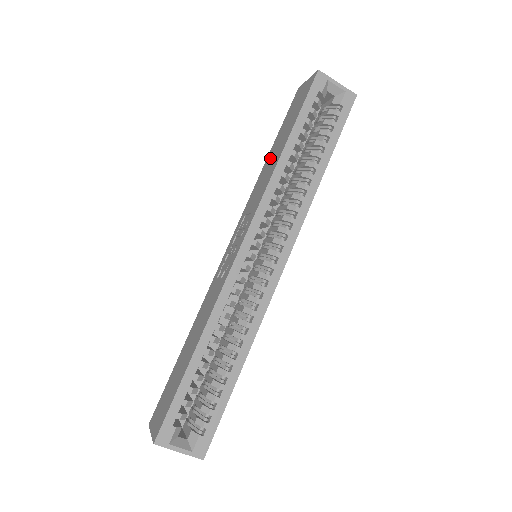
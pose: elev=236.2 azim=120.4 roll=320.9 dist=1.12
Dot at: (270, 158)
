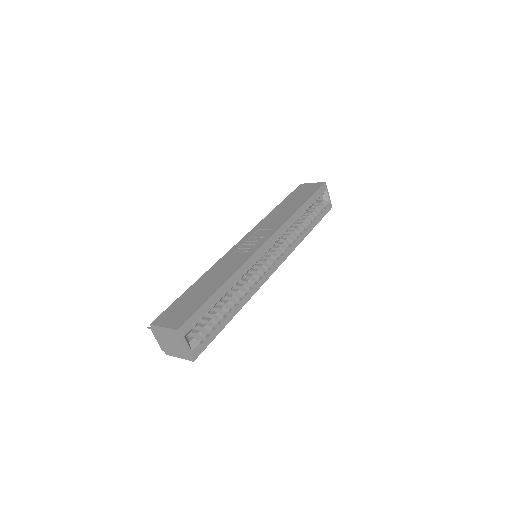
Dot at: (282, 208)
